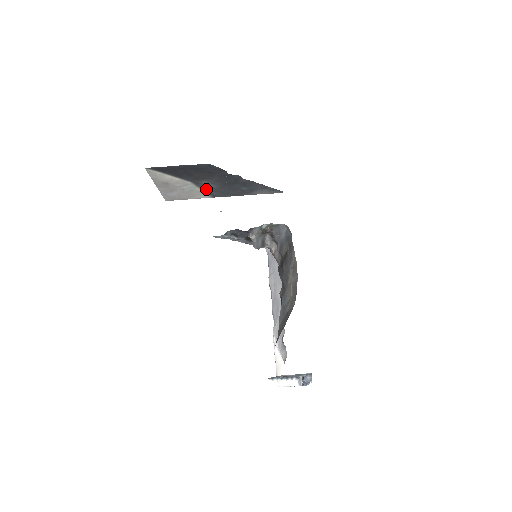
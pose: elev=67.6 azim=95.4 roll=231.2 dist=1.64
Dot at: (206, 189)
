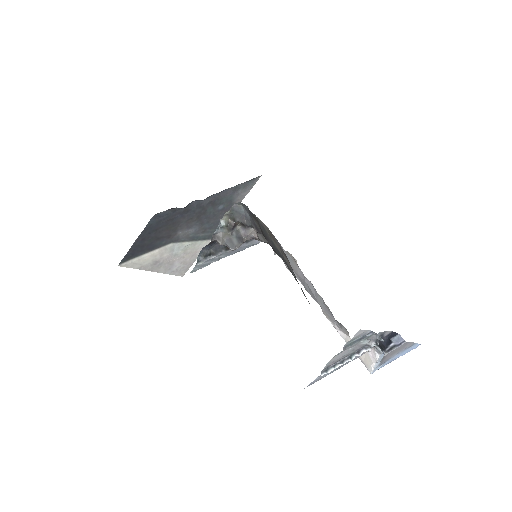
Dot at: (193, 238)
